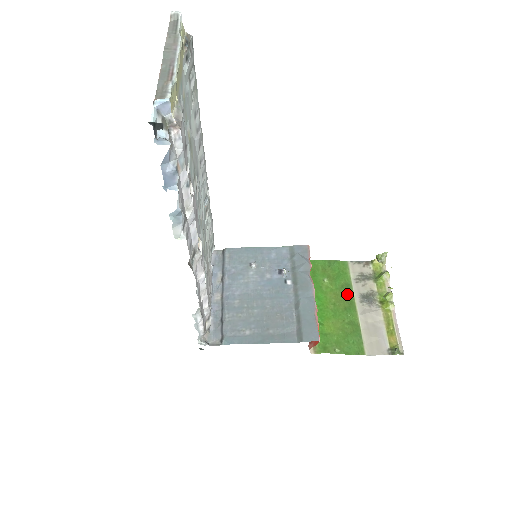
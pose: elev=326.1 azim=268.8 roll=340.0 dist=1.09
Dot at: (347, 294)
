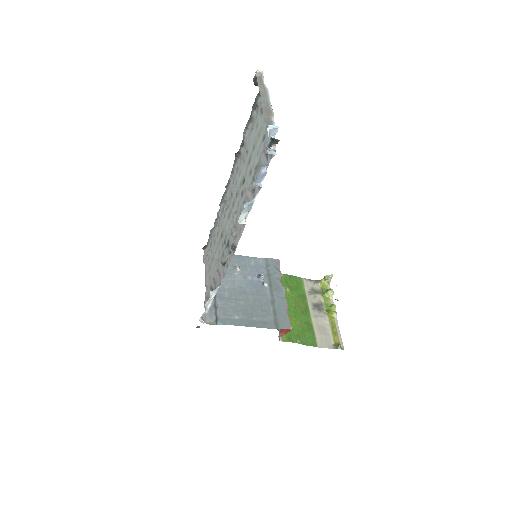
Dot at: (303, 302)
